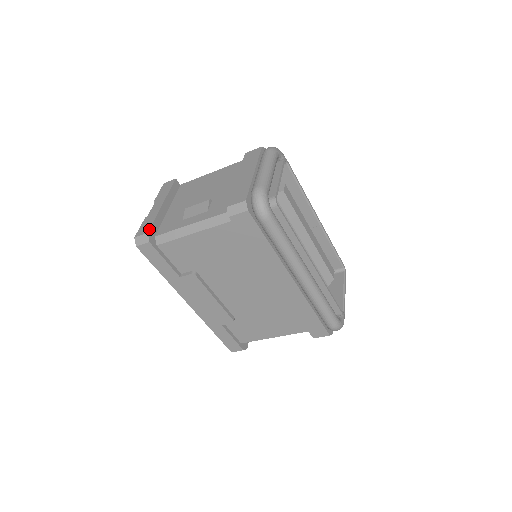
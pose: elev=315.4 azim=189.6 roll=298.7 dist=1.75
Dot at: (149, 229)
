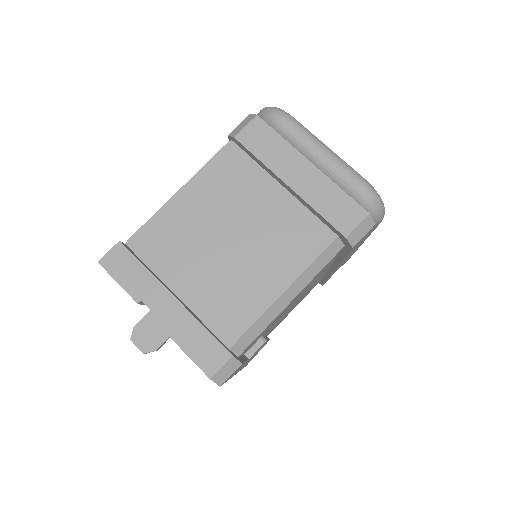
Dot at: (225, 349)
